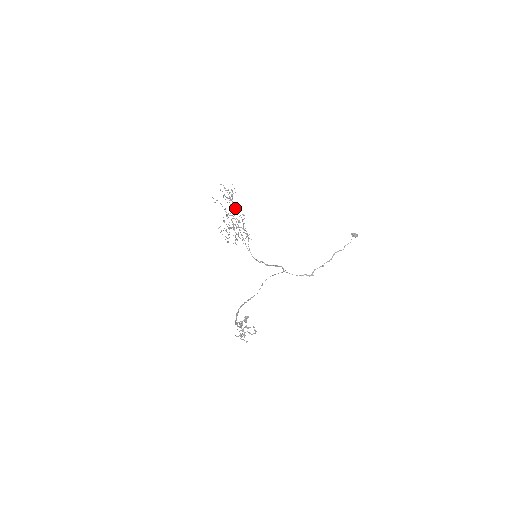
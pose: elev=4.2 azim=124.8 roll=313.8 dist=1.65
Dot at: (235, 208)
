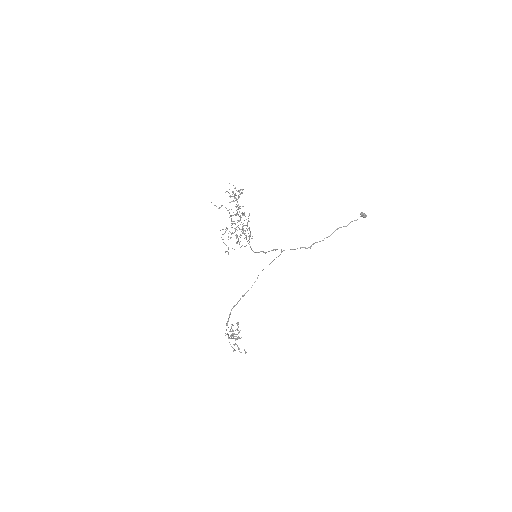
Dot at: (241, 213)
